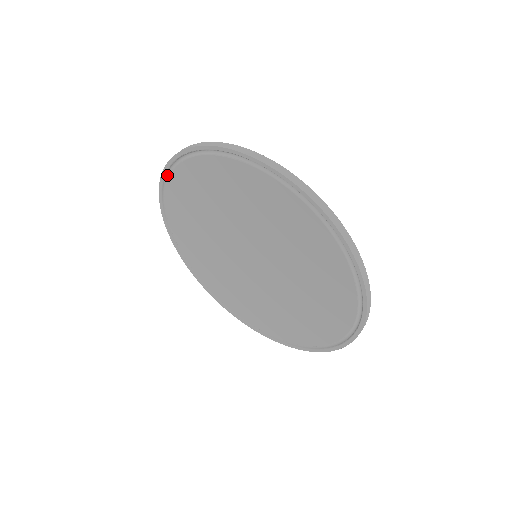
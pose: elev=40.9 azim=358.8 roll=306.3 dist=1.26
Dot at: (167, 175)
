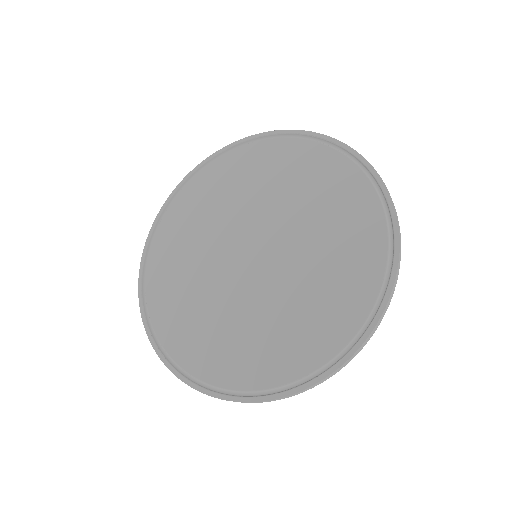
Dot at: (219, 156)
